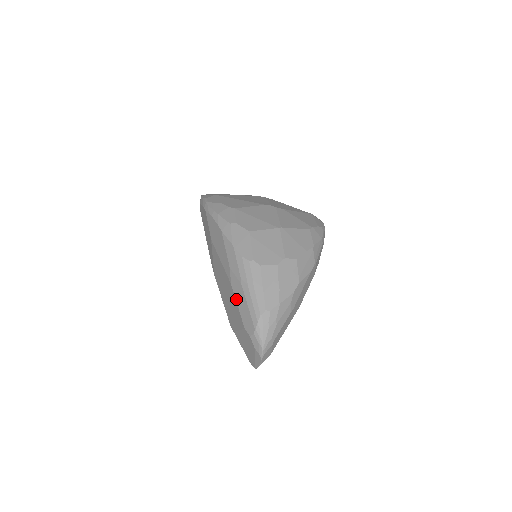
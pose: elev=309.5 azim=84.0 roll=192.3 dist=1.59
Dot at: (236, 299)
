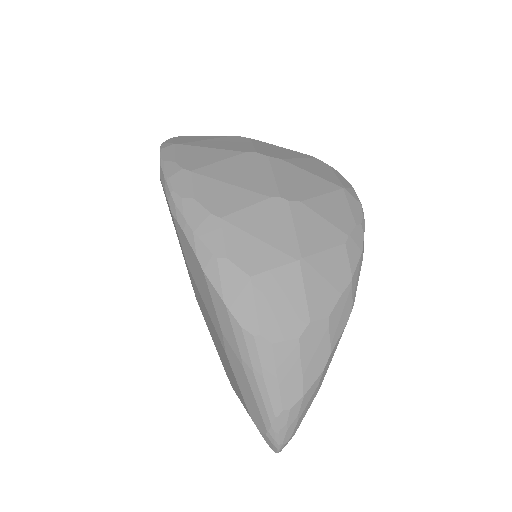
Dot at: (235, 377)
